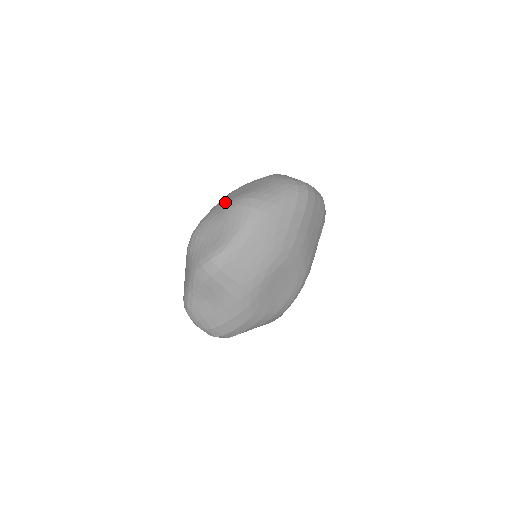
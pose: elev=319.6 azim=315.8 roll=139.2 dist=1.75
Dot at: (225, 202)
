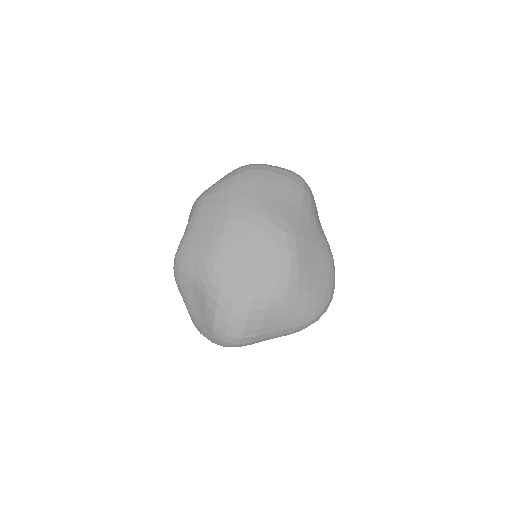
Dot at: occluded
